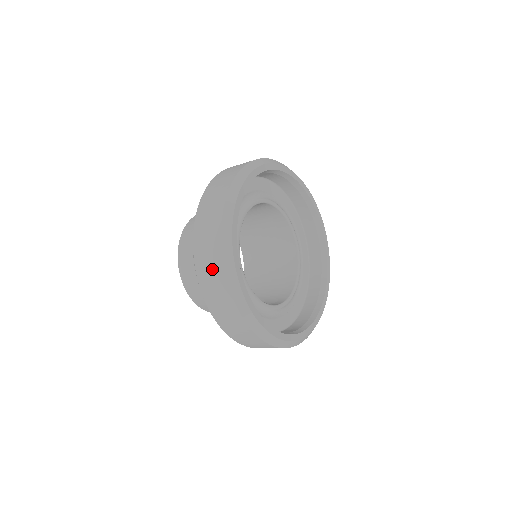
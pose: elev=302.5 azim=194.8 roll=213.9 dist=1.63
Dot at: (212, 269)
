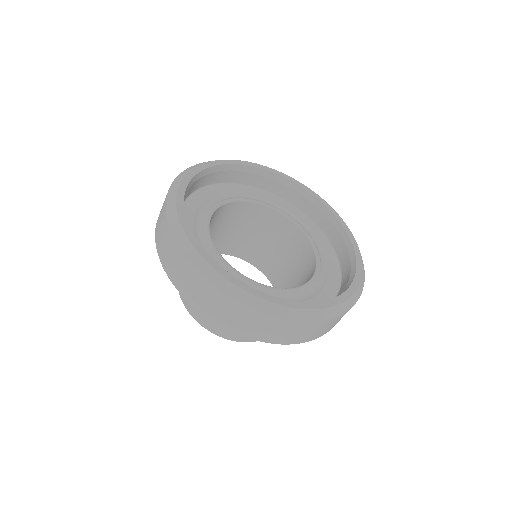
Dot at: (200, 291)
